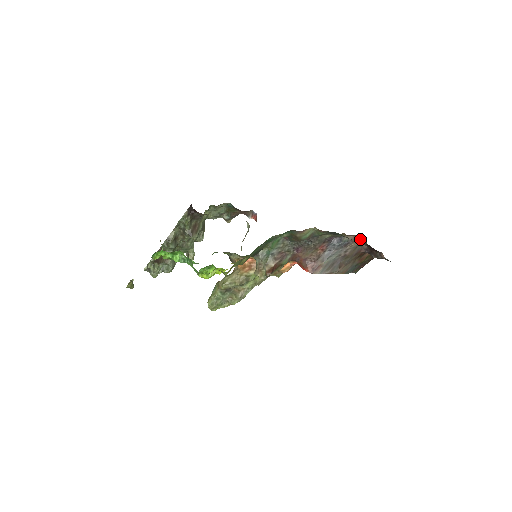
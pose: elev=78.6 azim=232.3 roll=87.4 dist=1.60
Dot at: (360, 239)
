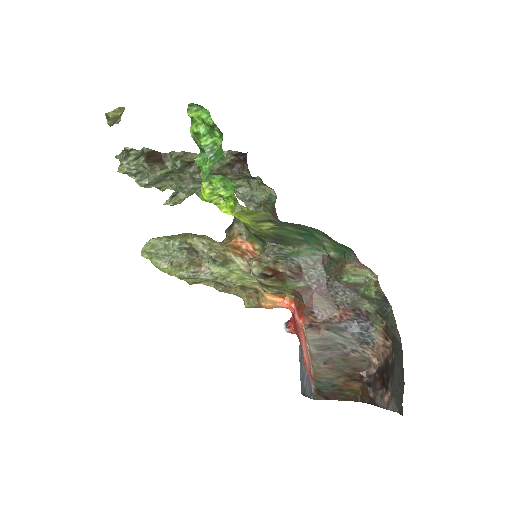
Dot at: (386, 351)
